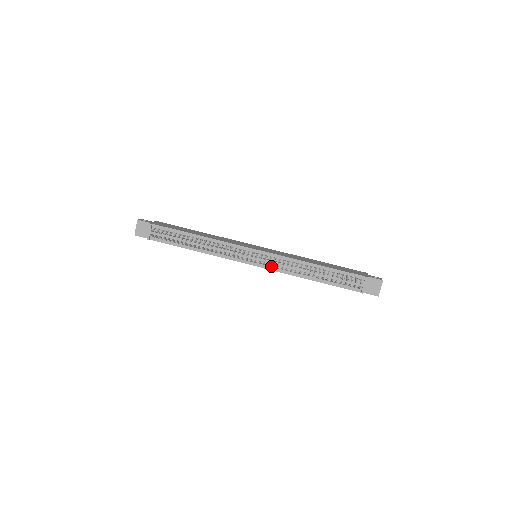
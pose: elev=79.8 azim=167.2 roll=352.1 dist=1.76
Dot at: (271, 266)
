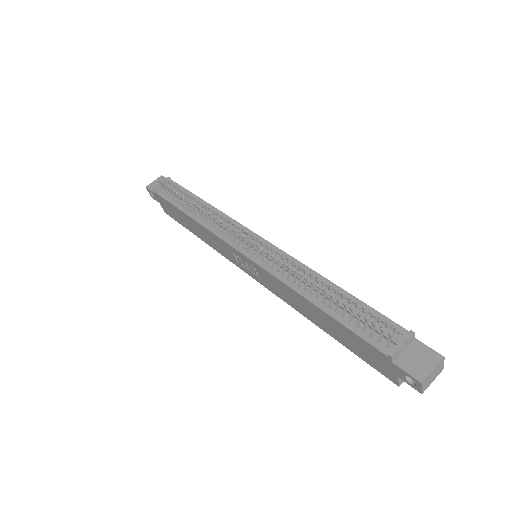
Dot at: (265, 262)
